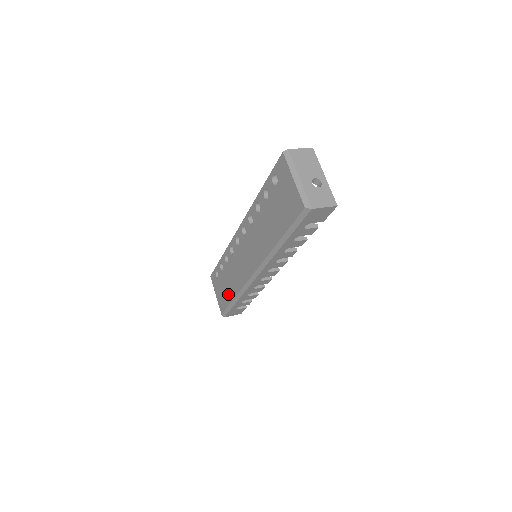
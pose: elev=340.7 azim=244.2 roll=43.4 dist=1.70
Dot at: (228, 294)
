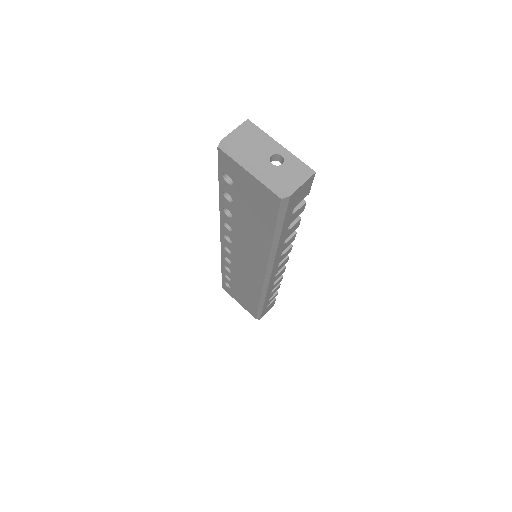
Dot at: (250, 300)
